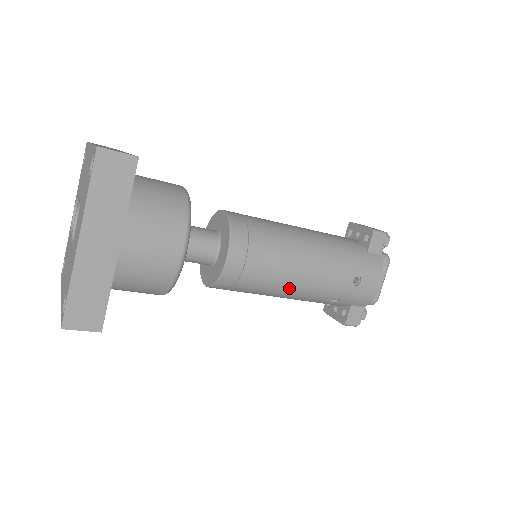
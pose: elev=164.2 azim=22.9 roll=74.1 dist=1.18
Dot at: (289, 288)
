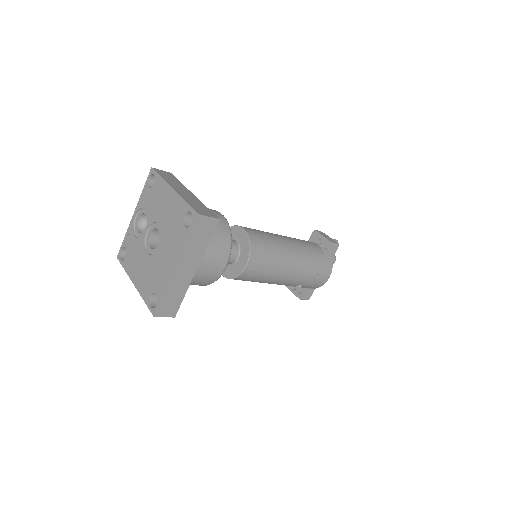
Dot at: (276, 281)
